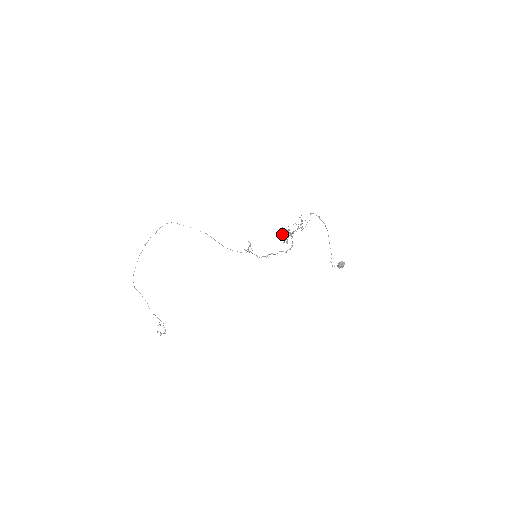
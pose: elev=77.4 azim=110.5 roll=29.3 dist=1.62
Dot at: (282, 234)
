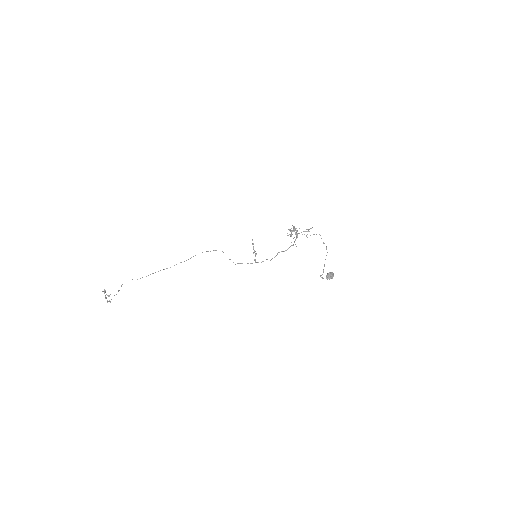
Dot at: occluded
